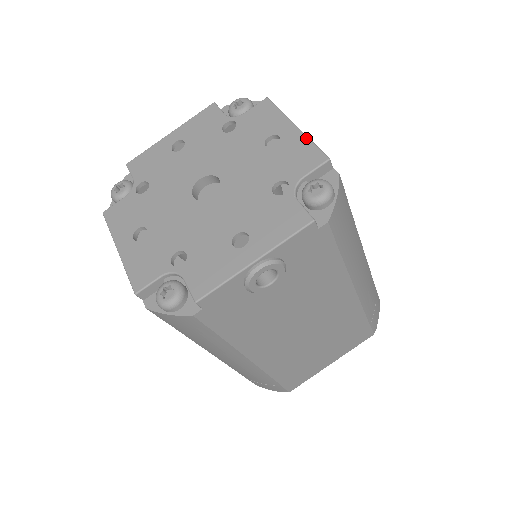
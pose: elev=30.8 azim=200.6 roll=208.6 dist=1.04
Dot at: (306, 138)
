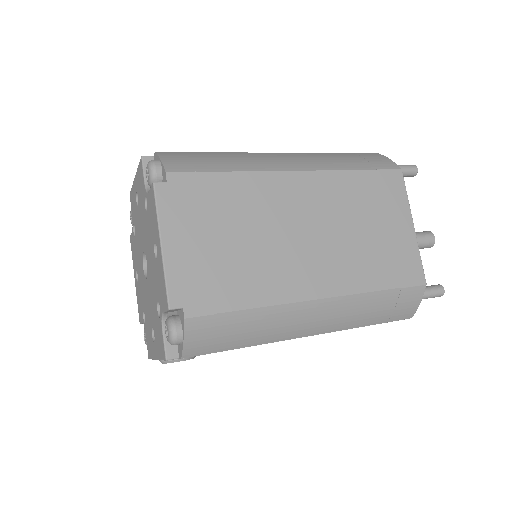
Dot at: (163, 269)
